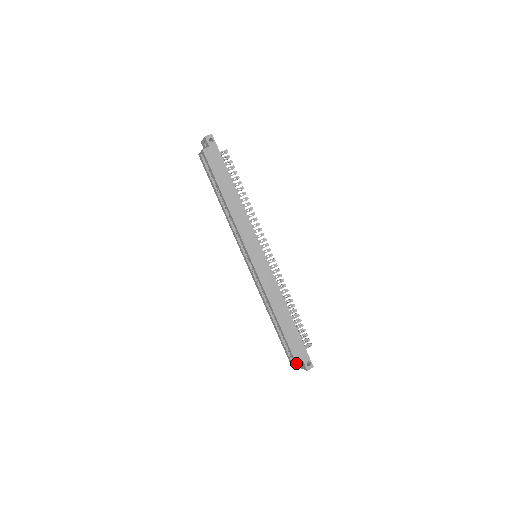
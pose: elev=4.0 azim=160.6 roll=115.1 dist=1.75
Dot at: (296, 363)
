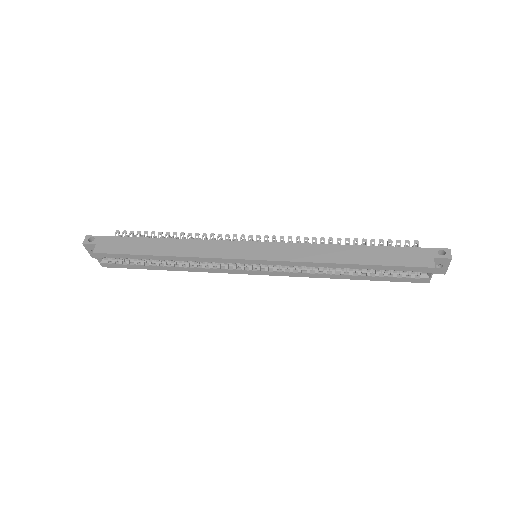
Dot at: (431, 268)
